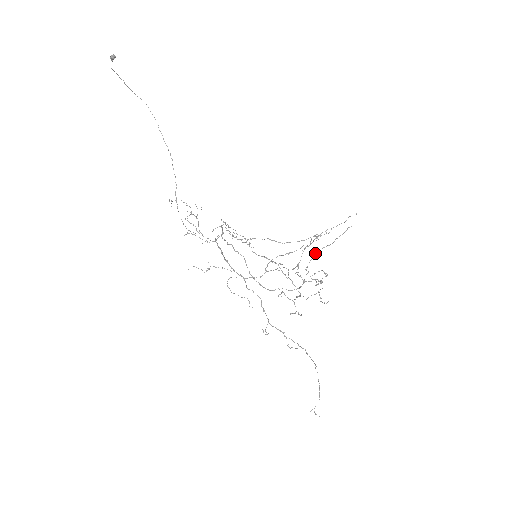
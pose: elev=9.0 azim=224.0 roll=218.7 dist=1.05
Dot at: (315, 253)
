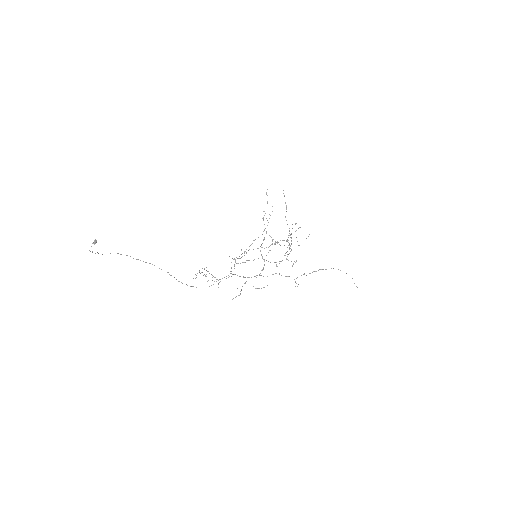
Dot at: occluded
